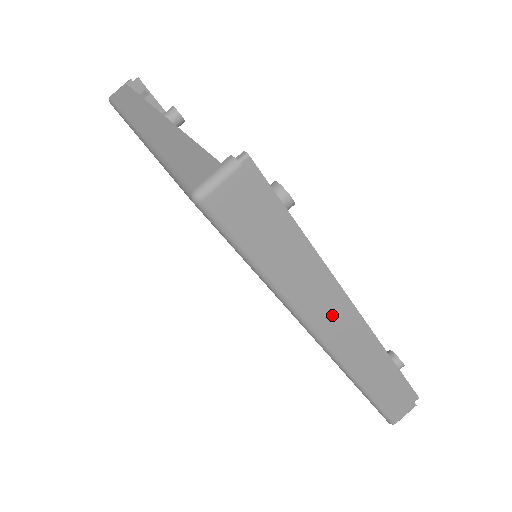
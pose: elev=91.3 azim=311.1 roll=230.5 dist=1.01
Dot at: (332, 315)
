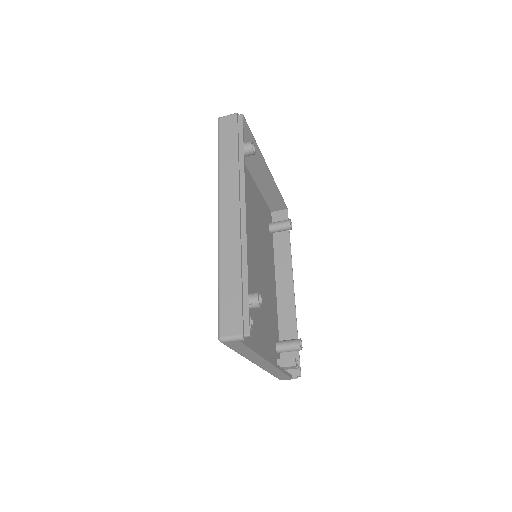
Dot at: (286, 299)
